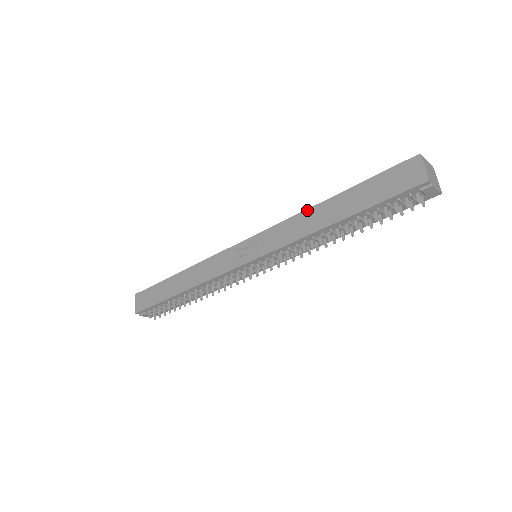
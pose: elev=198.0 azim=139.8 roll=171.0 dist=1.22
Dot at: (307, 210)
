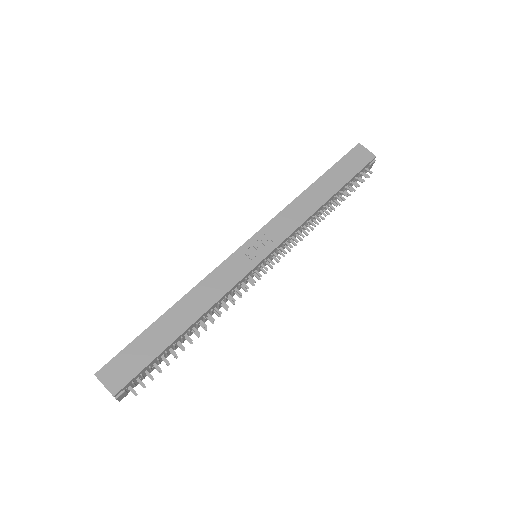
Dot at: (299, 197)
